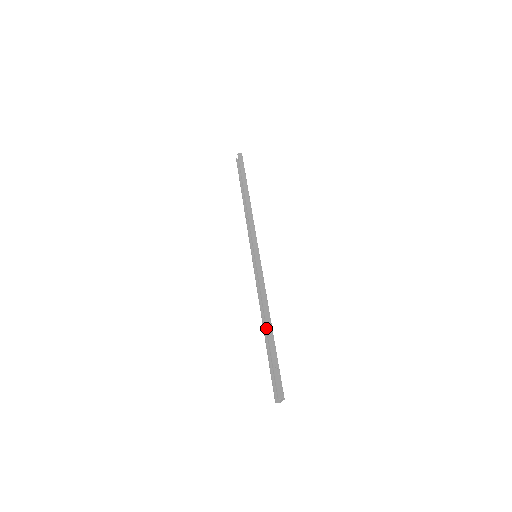
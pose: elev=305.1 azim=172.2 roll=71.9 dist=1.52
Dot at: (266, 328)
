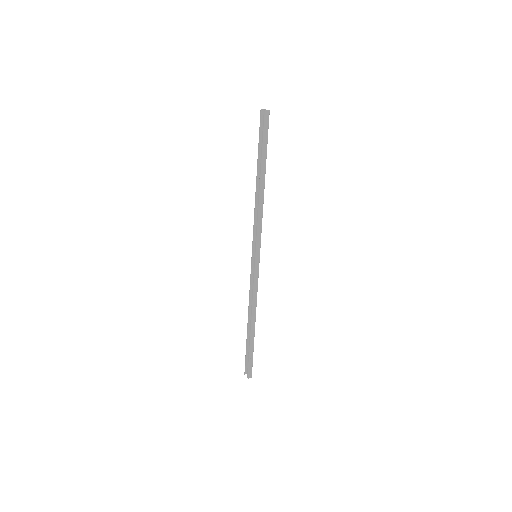
Dot at: (250, 328)
